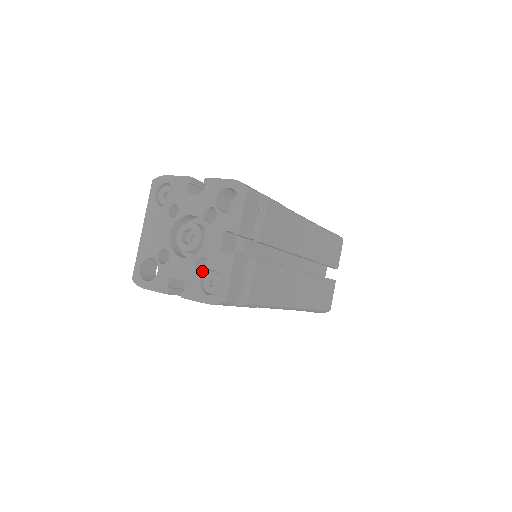
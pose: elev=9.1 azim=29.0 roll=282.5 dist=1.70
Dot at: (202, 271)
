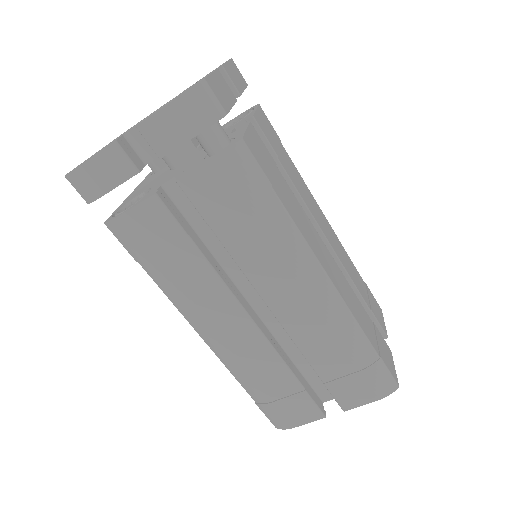
Dot at: (172, 100)
